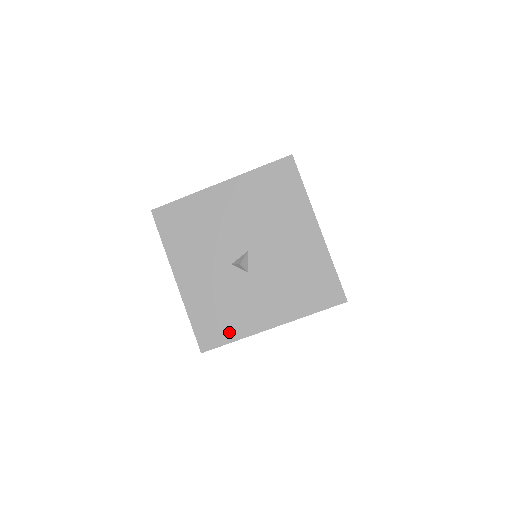
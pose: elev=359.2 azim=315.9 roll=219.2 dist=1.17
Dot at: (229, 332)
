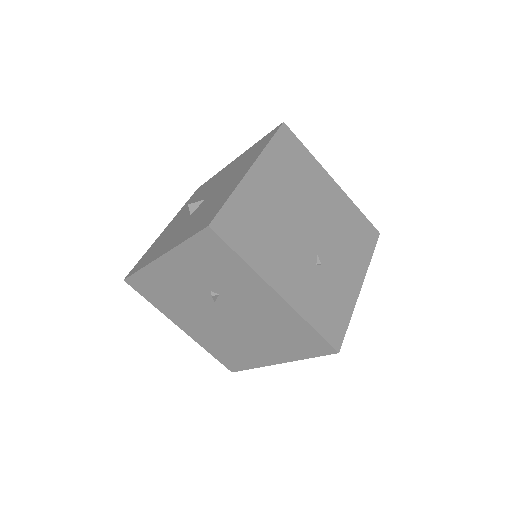
Dot at: (144, 263)
